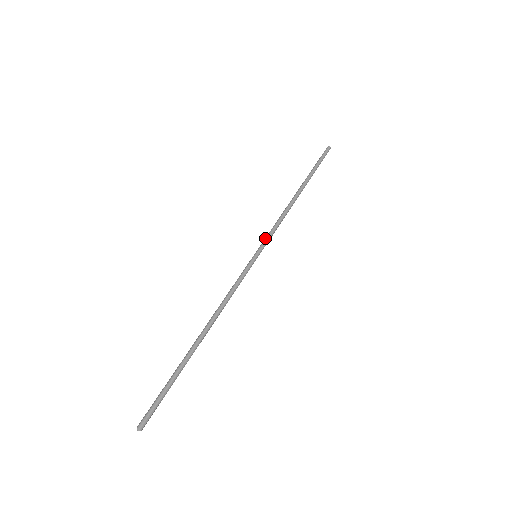
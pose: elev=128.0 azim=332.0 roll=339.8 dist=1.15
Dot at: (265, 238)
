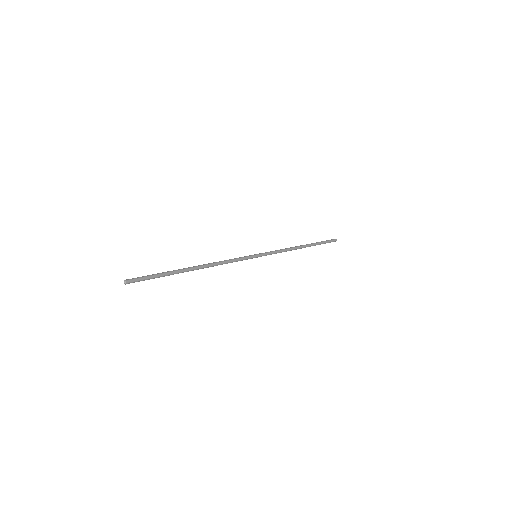
Dot at: (266, 253)
